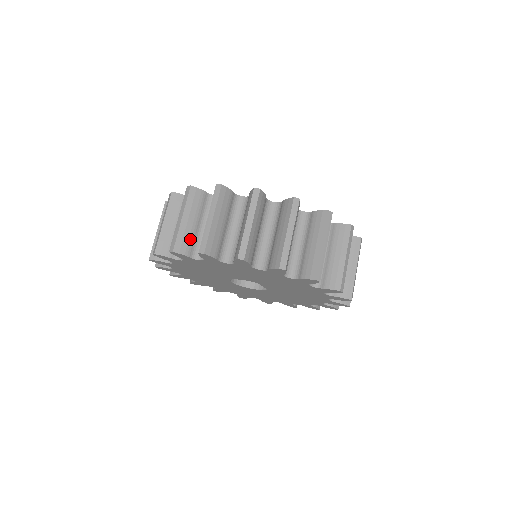
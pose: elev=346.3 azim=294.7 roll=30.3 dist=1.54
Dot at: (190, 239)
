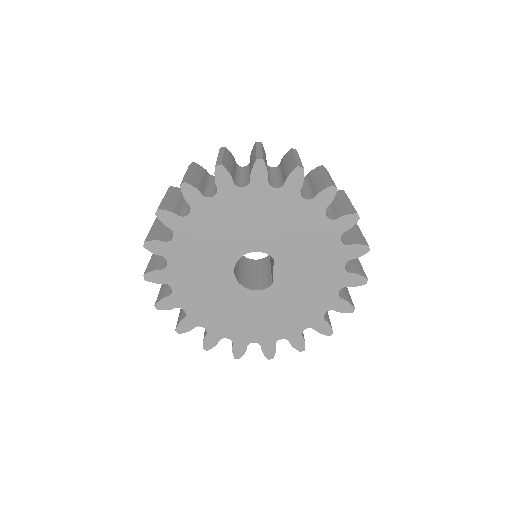
Dot at: (231, 170)
